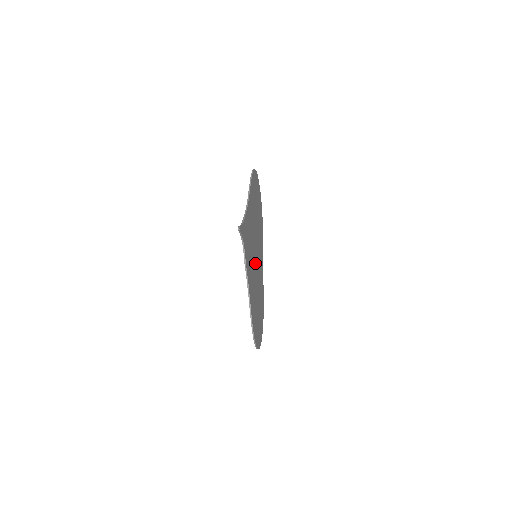
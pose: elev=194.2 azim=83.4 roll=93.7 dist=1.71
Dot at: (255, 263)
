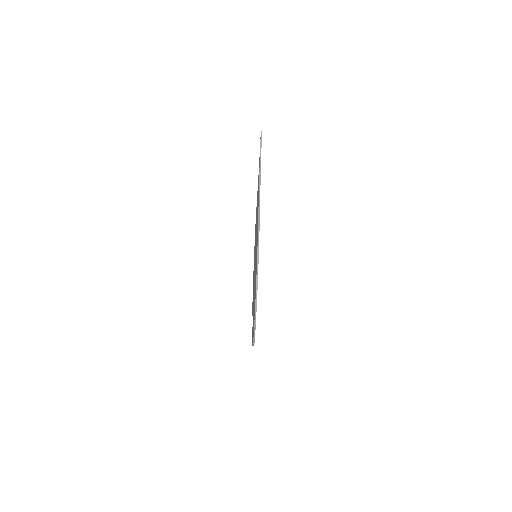
Dot at: occluded
